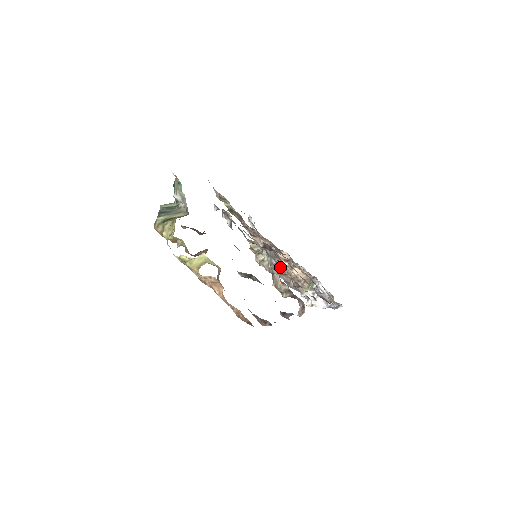
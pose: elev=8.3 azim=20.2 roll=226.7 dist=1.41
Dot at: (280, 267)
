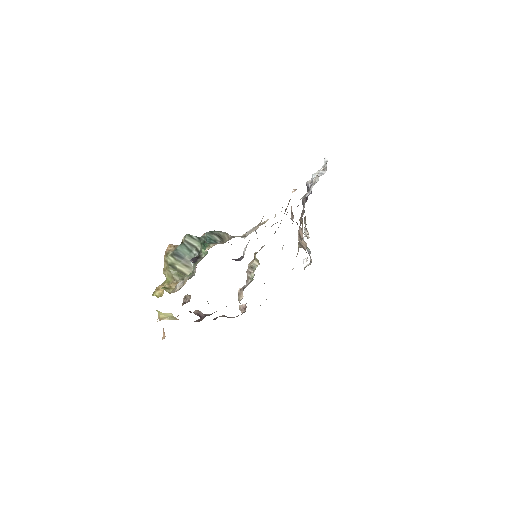
Dot at: (301, 220)
